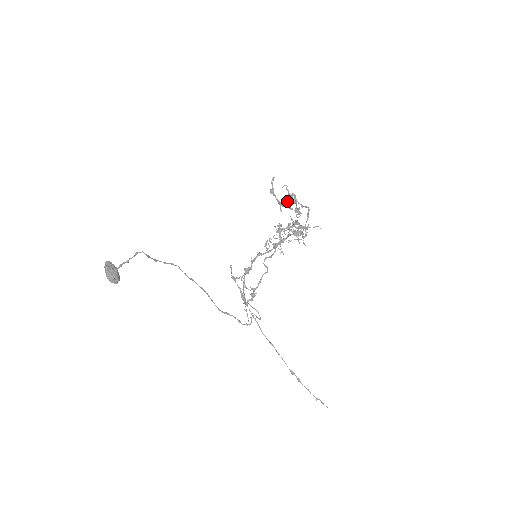
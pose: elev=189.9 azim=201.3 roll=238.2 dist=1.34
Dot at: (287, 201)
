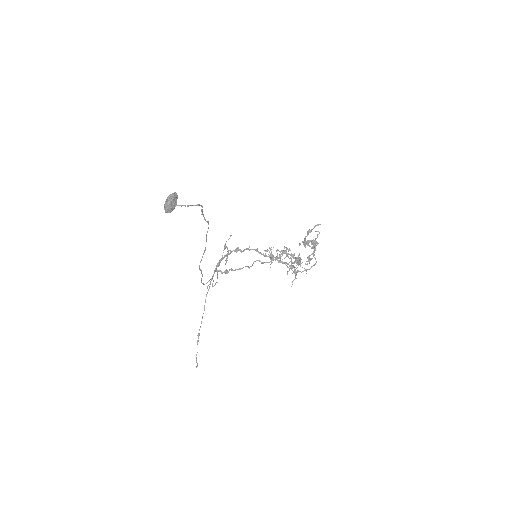
Dot at: occluded
